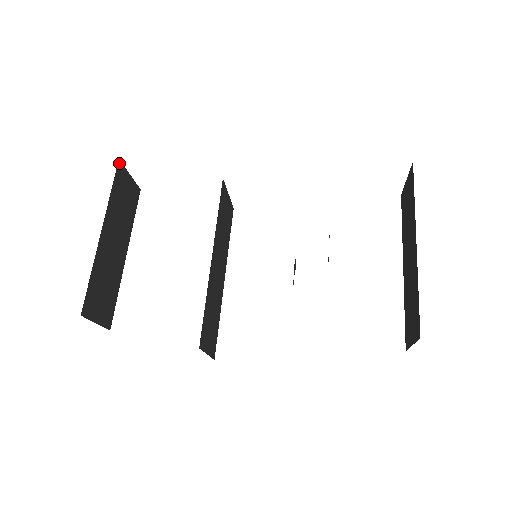
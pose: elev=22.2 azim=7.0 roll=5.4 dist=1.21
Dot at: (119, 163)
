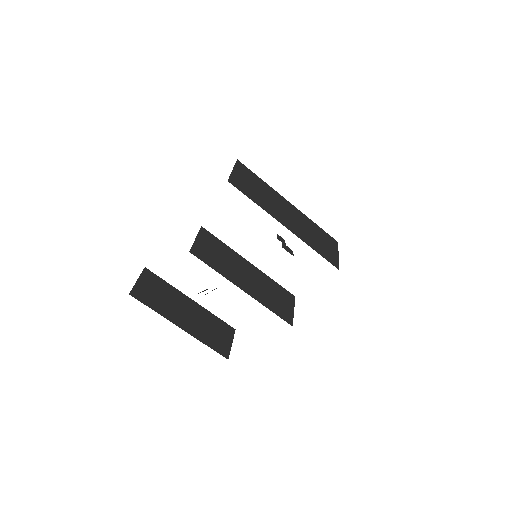
Dot at: (132, 294)
